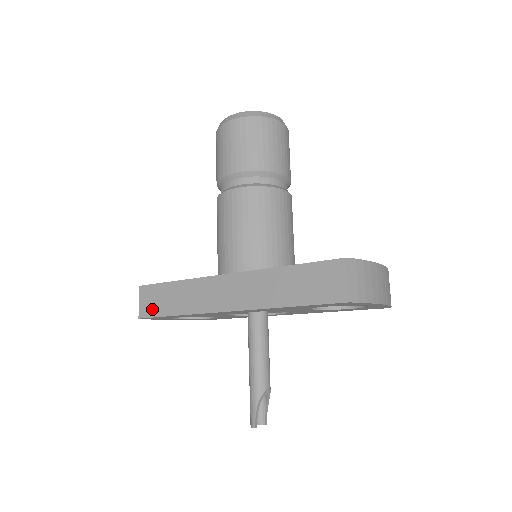
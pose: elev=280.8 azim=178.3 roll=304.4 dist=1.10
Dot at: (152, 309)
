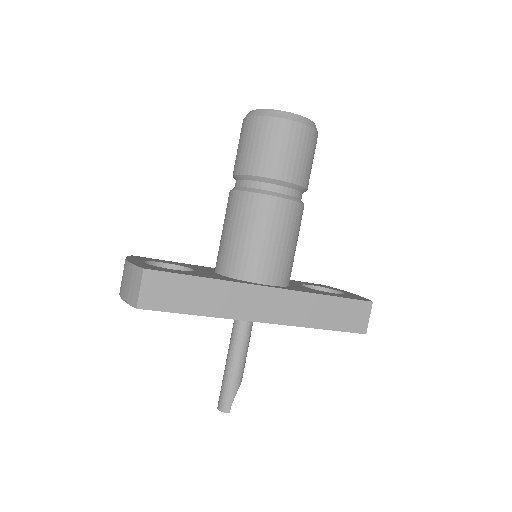
Dot at: (163, 302)
